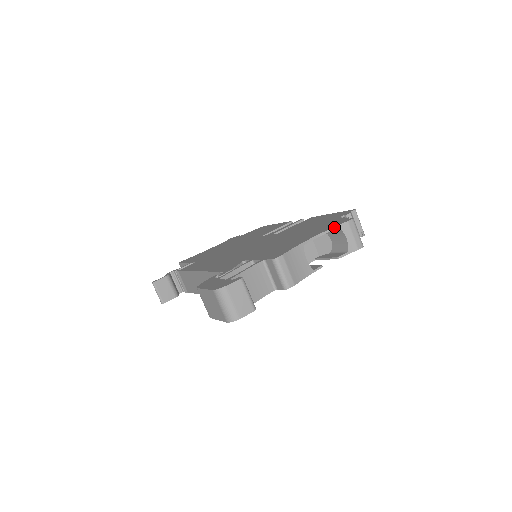
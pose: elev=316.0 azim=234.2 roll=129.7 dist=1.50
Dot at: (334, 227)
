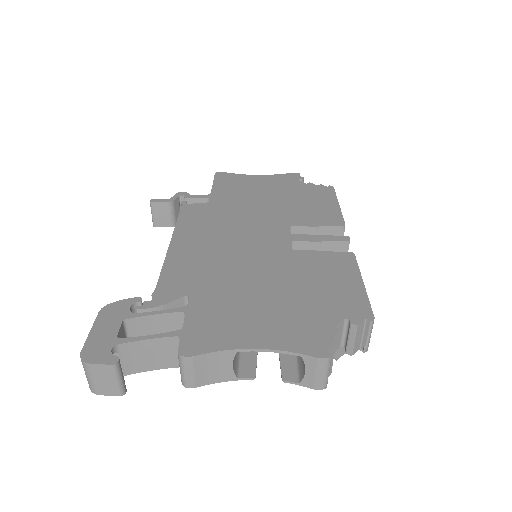
Dot at: (295, 352)
